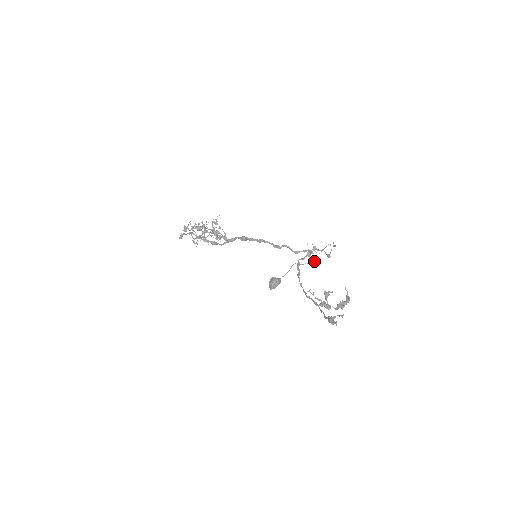
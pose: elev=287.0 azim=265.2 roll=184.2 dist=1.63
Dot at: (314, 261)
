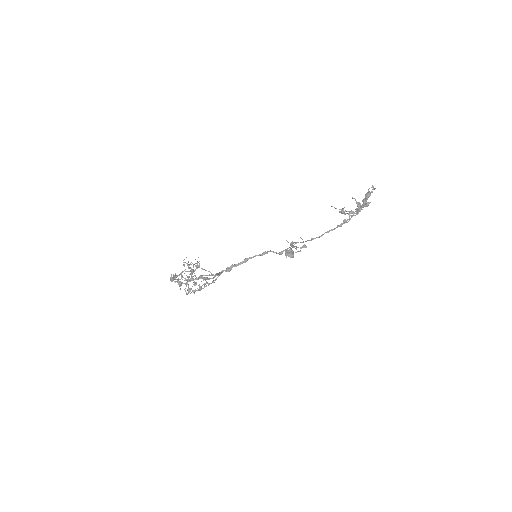
Dot at: occluded
